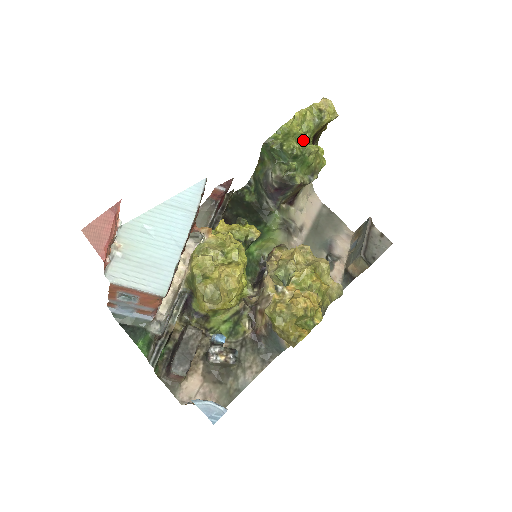
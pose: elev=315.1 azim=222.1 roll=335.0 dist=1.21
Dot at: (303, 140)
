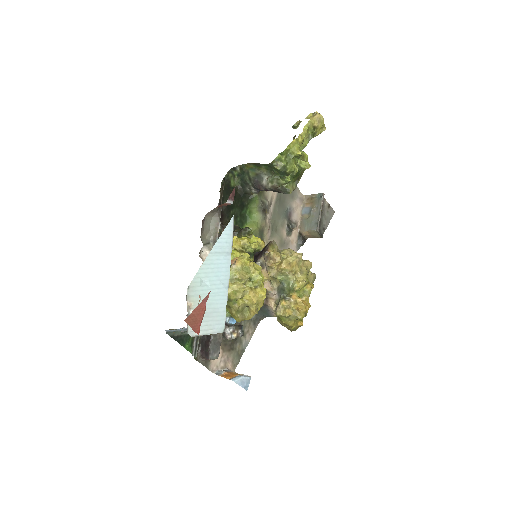
Dot at: (299, 157)
